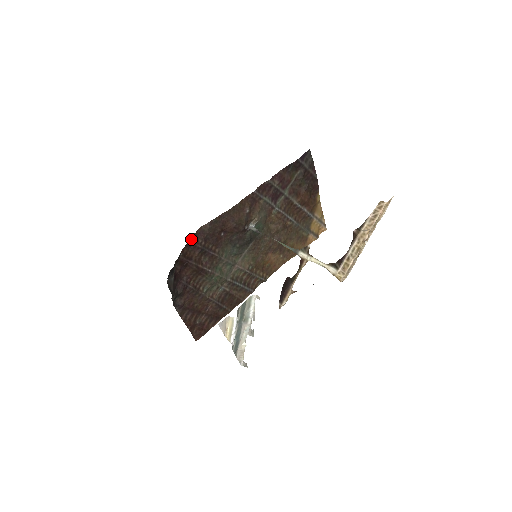
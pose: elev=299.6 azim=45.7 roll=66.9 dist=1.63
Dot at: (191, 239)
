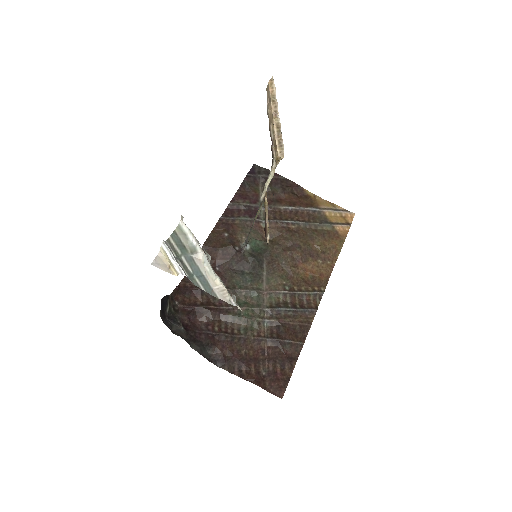
Dot at: (181, 287)
